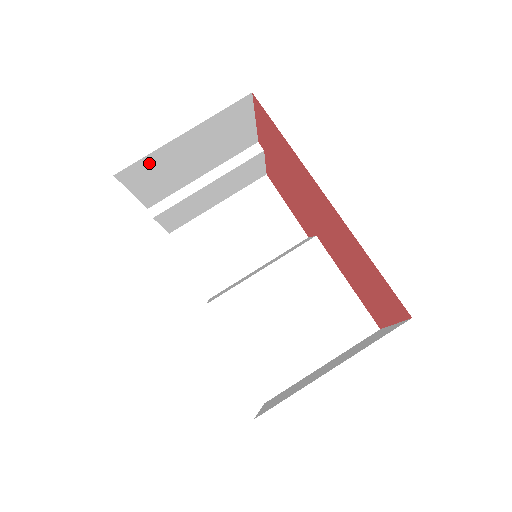
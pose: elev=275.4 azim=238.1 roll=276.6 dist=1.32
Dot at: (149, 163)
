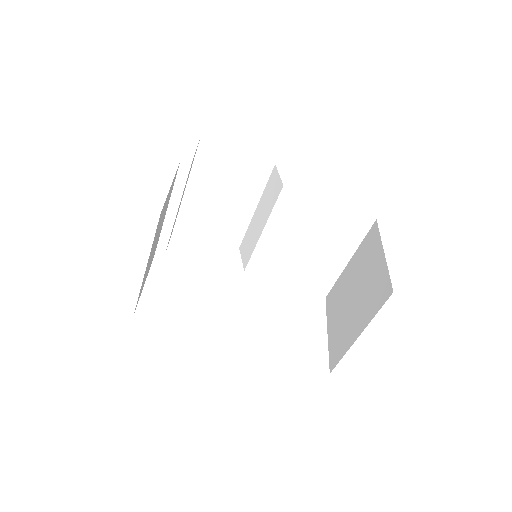
Dot at: occluded
